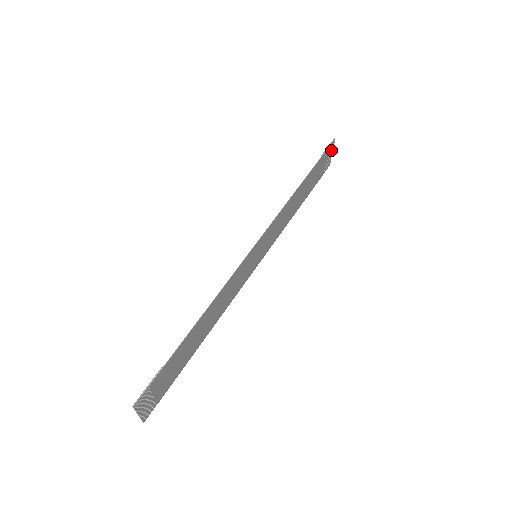
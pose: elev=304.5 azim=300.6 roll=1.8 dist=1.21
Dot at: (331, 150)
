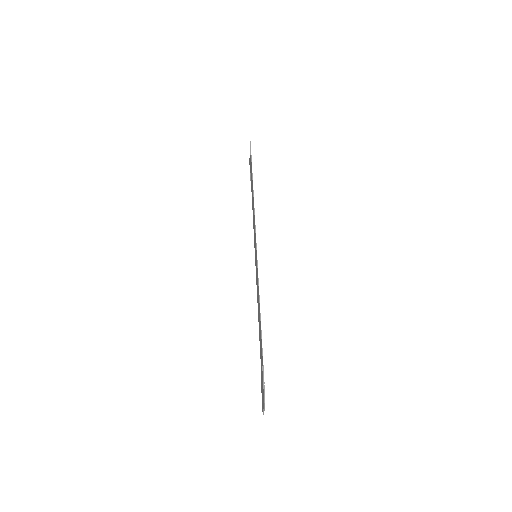
Dot at: occluded
